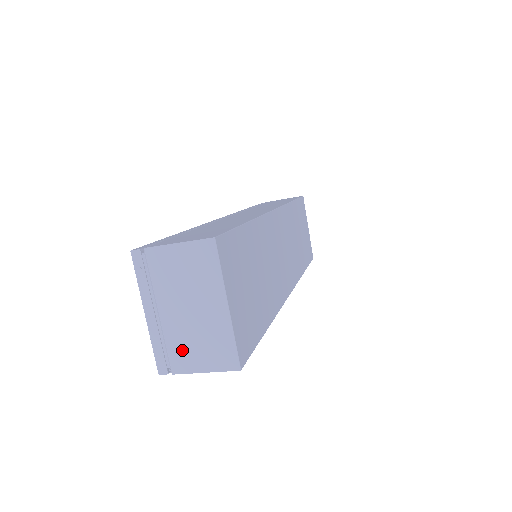
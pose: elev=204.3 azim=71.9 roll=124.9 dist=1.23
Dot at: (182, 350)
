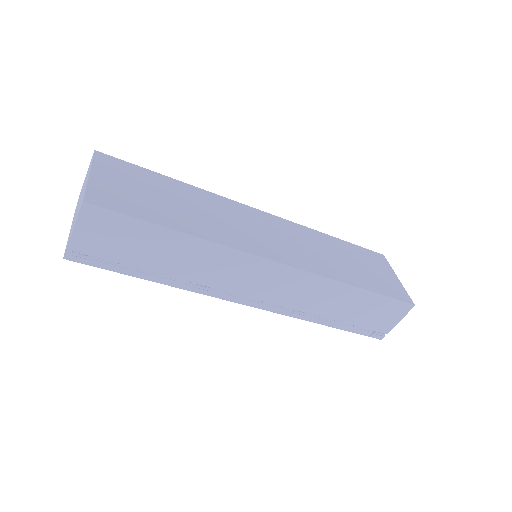
Dot at: (72, 227)
